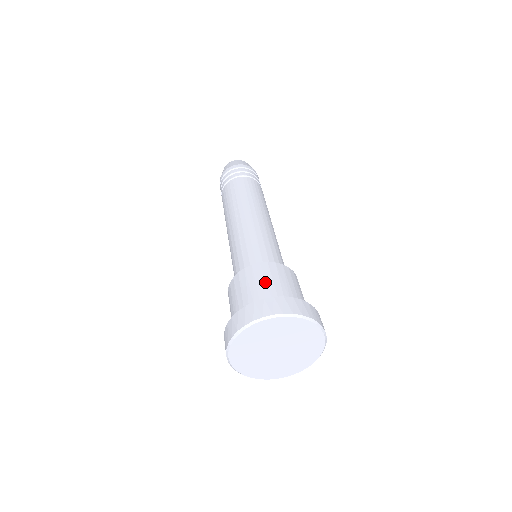
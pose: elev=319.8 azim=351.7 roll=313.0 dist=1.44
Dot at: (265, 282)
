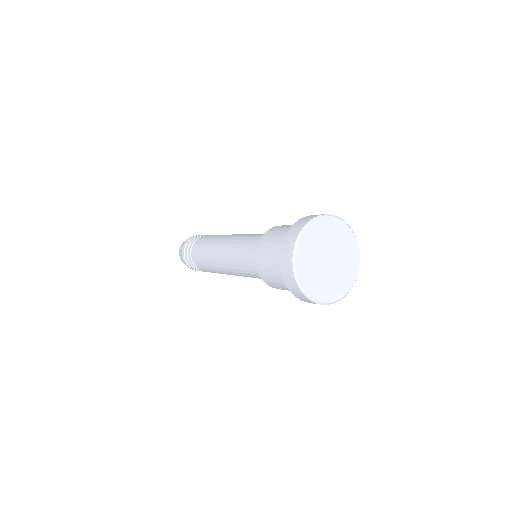
Dot at: (287, 227)
